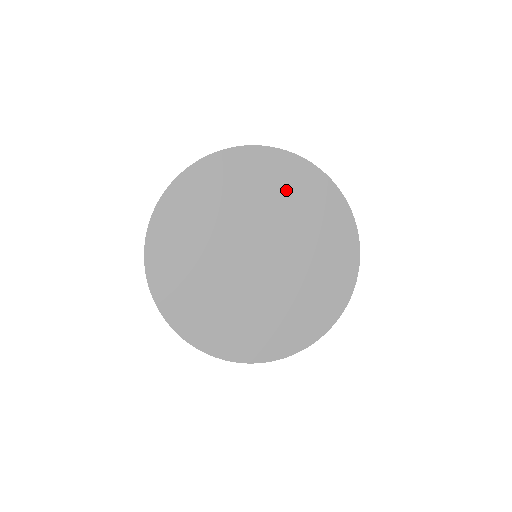
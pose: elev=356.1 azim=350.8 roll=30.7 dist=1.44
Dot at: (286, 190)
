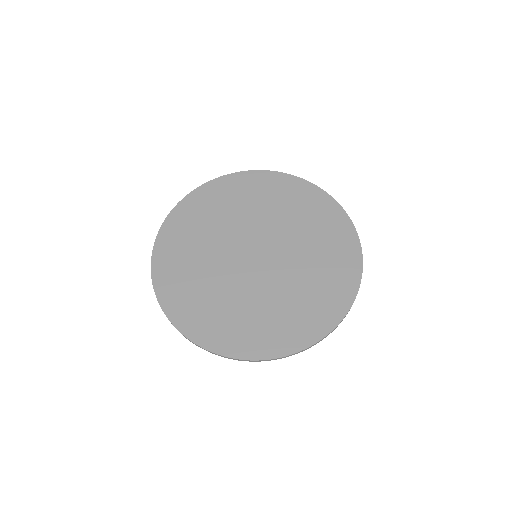
Dot at: (252, 197)
